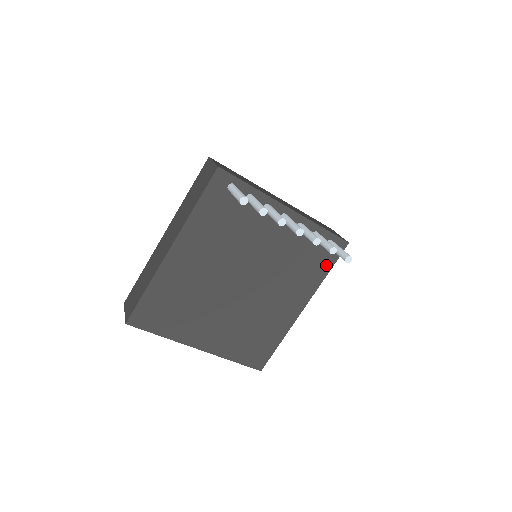
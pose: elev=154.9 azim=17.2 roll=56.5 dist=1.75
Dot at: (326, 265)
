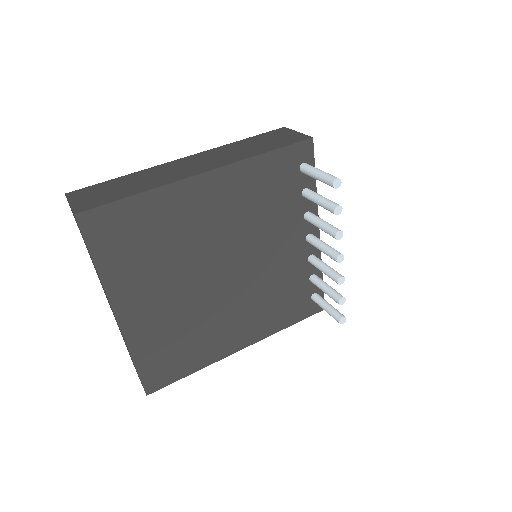
Dot at: (295, 316)
